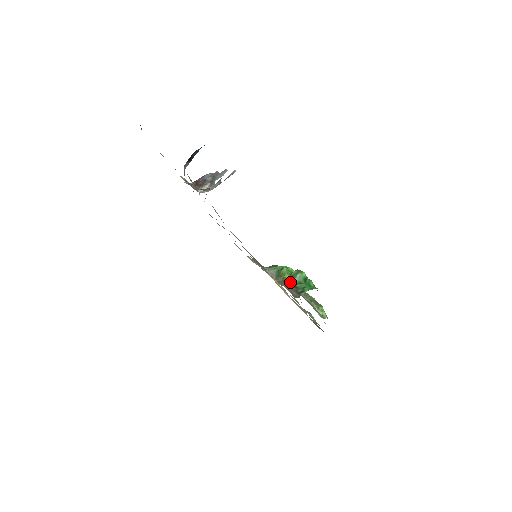
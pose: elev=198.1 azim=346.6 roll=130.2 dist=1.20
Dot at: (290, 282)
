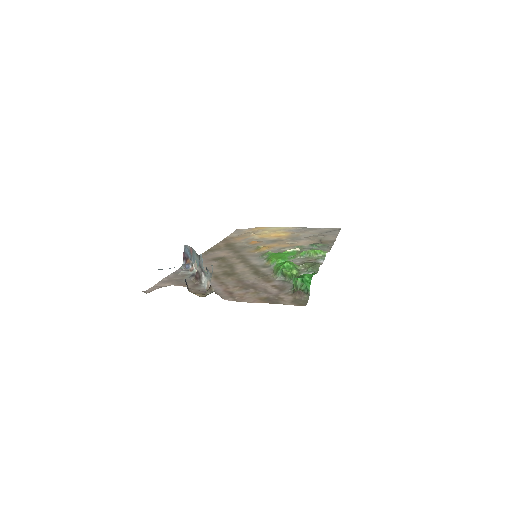
Dot at: (297, 290)
